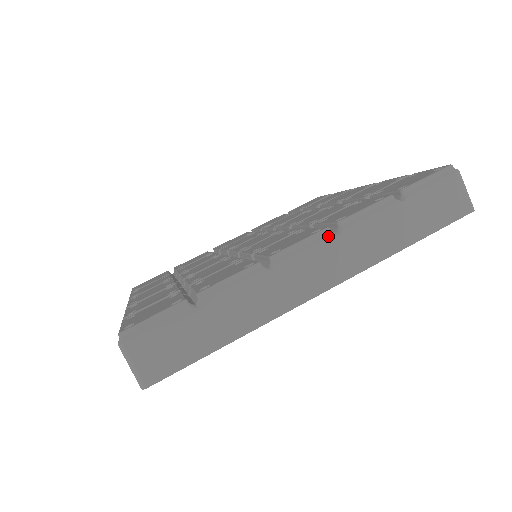
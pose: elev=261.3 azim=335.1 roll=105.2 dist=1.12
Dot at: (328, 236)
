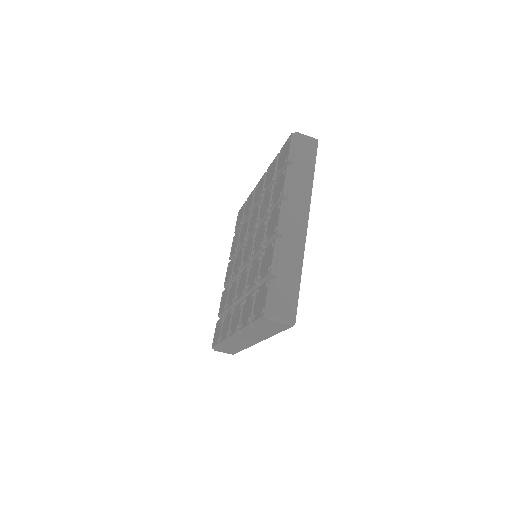
Dot at: (286, 203)
